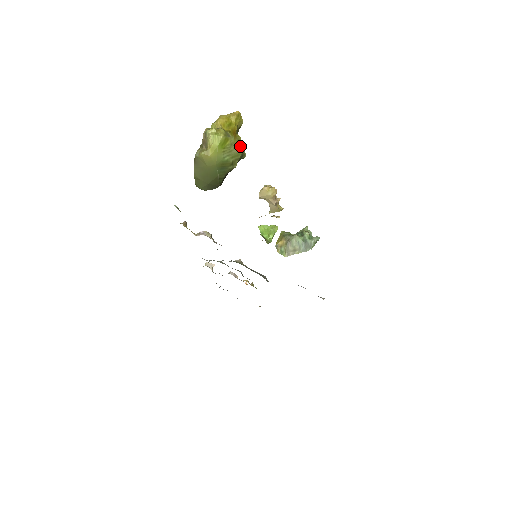
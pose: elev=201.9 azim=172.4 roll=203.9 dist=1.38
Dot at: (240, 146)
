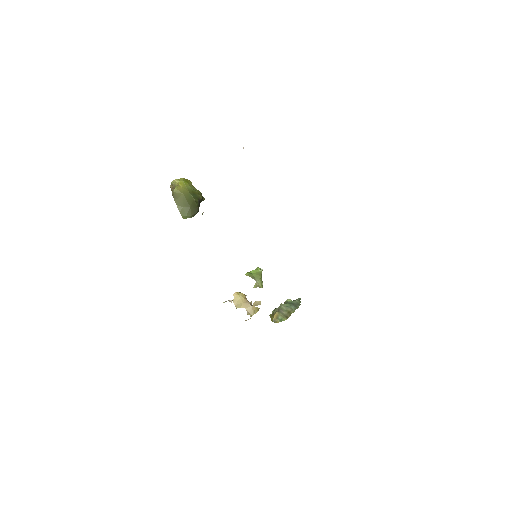
Dot at: occluded
